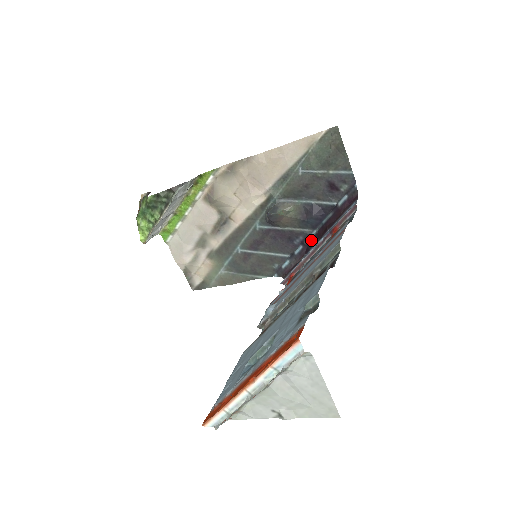
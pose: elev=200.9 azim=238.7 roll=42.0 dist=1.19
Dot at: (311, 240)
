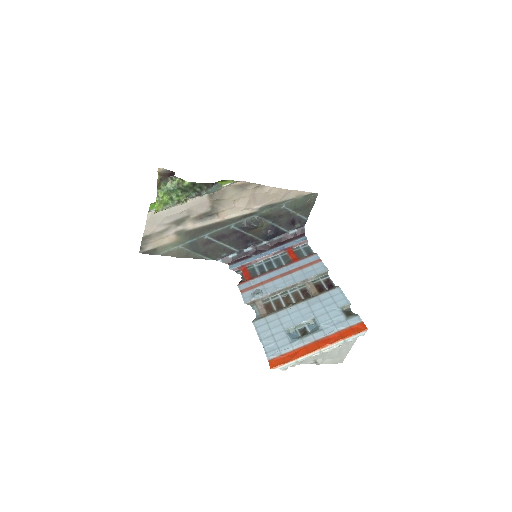
Dot at: (261, 247)
